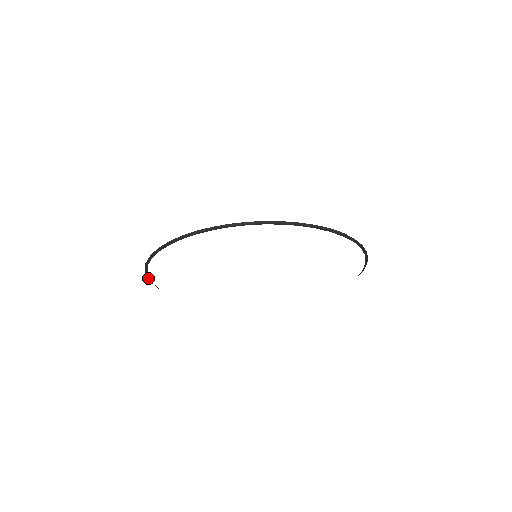
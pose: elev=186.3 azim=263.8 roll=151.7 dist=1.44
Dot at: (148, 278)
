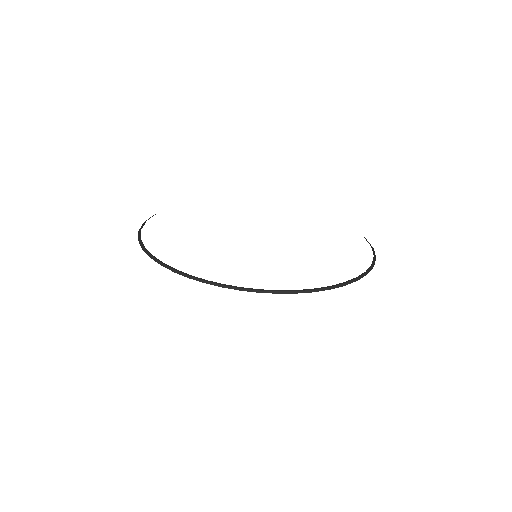
Dot at: occluded
